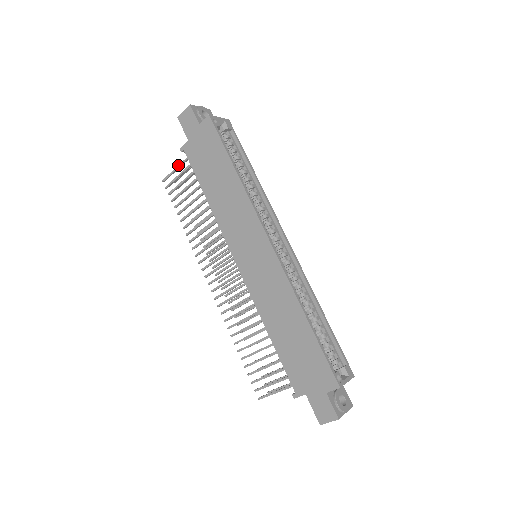
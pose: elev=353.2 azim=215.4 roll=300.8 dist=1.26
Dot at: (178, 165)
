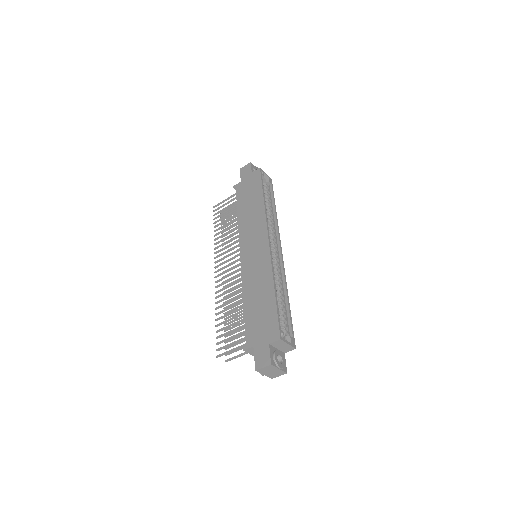
Dot at: (228, 197)
